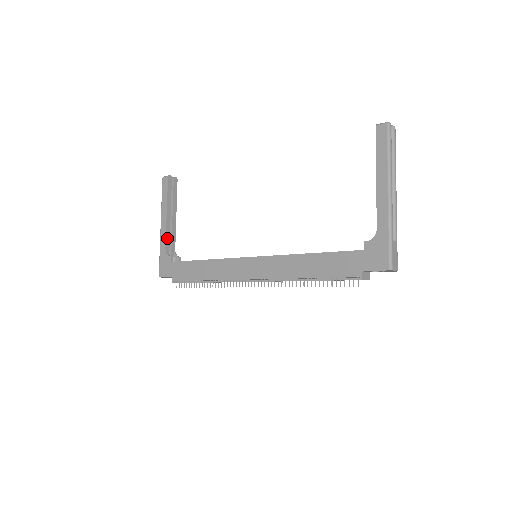
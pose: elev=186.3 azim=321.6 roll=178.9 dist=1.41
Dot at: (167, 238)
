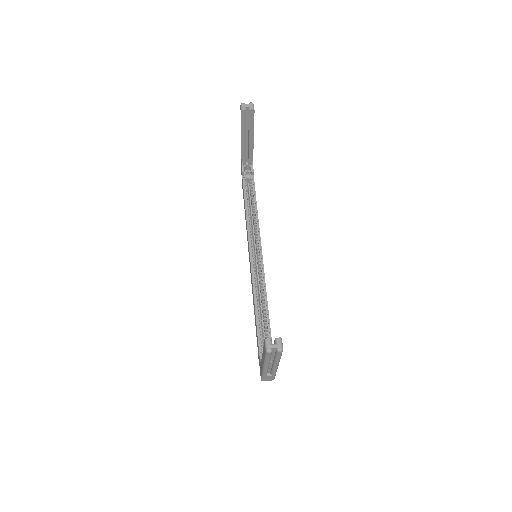
Dot at: (243, 154)
